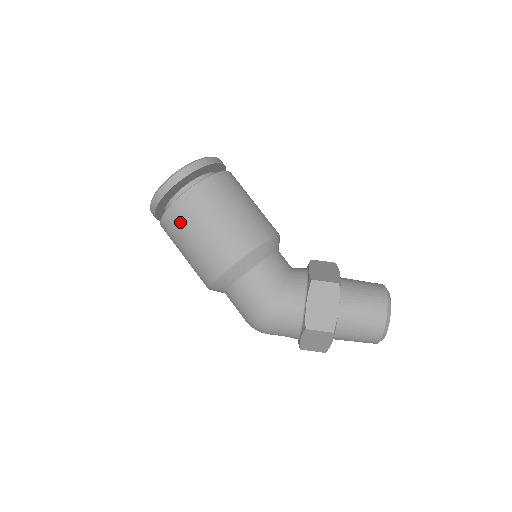
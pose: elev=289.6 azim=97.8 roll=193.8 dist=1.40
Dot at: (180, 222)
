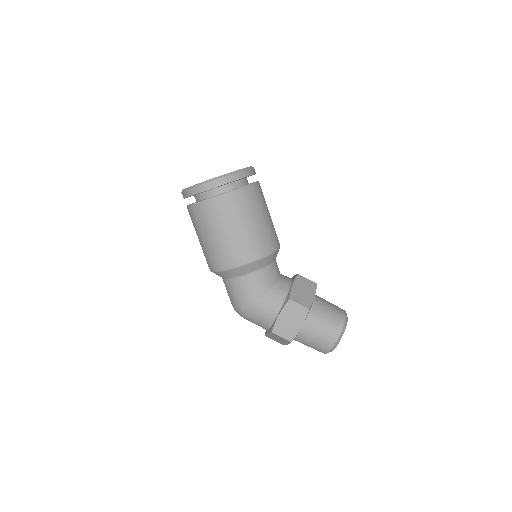
Dot at: (202, 218)
